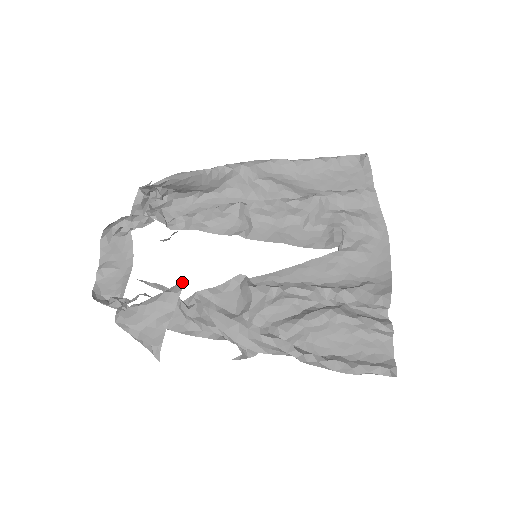
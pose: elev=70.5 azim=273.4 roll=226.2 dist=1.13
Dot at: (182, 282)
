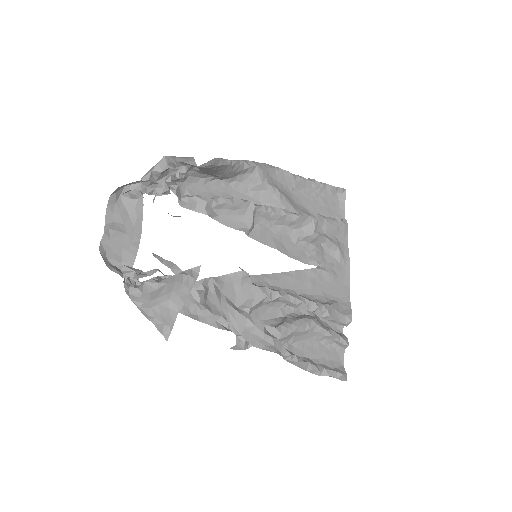
Dot at: (199, 268)
